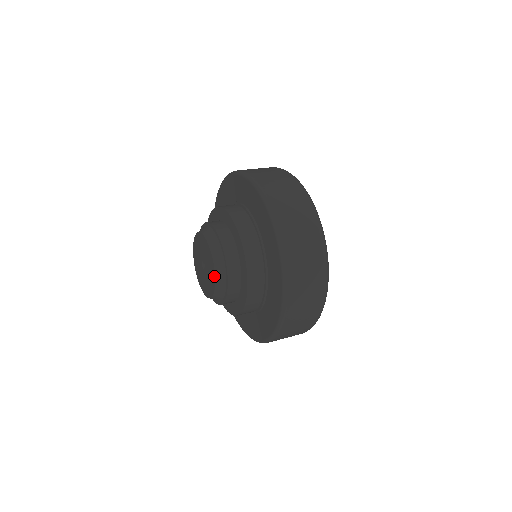
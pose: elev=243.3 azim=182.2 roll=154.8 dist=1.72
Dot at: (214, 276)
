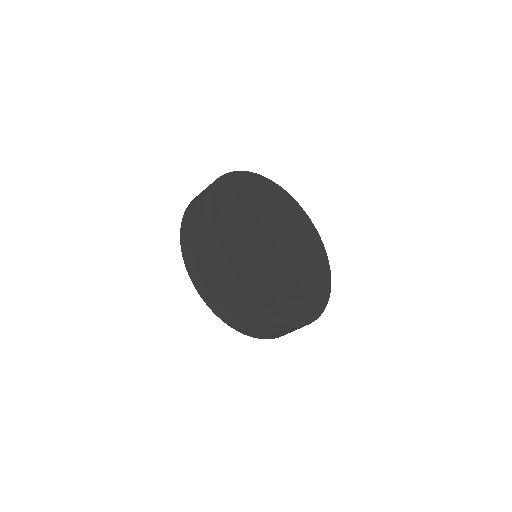
Dot at: occluded
